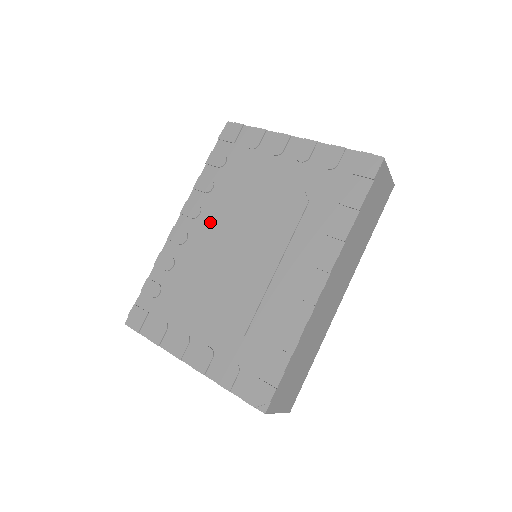
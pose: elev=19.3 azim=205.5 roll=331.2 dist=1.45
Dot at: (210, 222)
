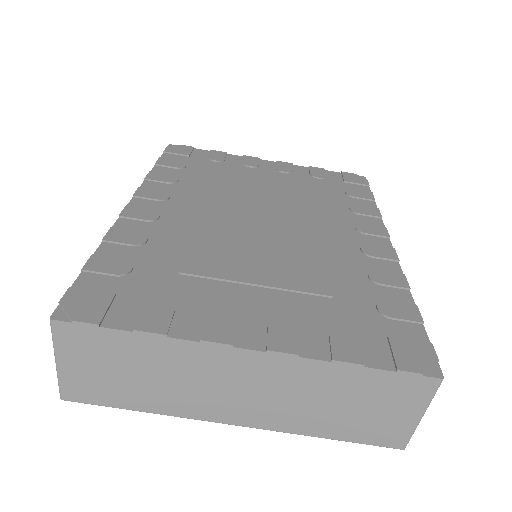
Dot at: (192, 204)
